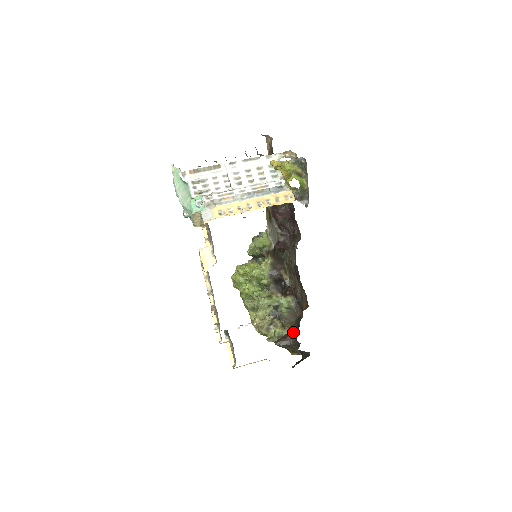
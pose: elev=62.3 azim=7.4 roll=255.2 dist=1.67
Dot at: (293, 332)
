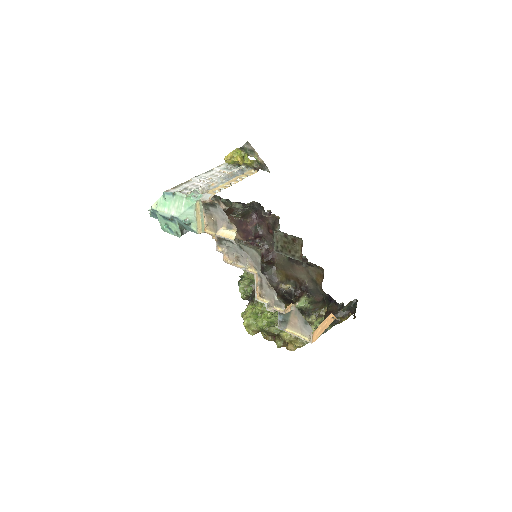
Dot at: (329, 305)
